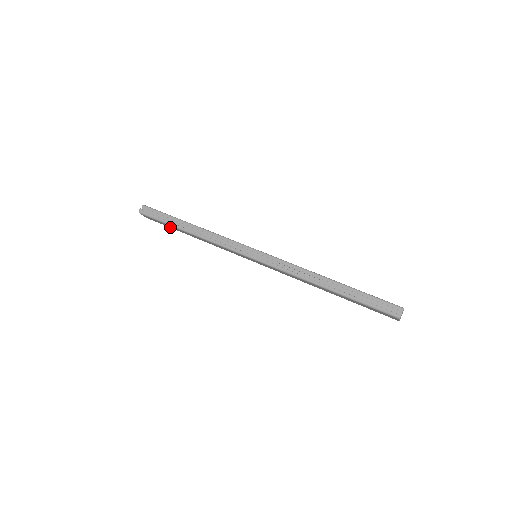
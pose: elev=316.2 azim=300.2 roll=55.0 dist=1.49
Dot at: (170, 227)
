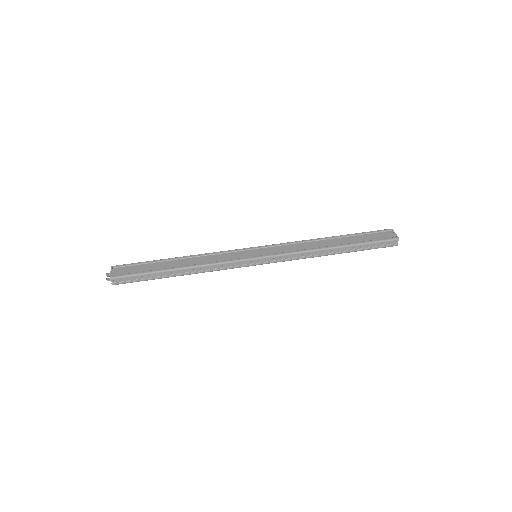
Dot at: occluded
